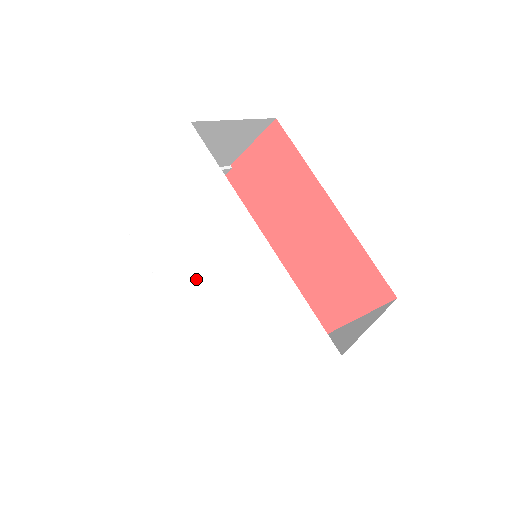
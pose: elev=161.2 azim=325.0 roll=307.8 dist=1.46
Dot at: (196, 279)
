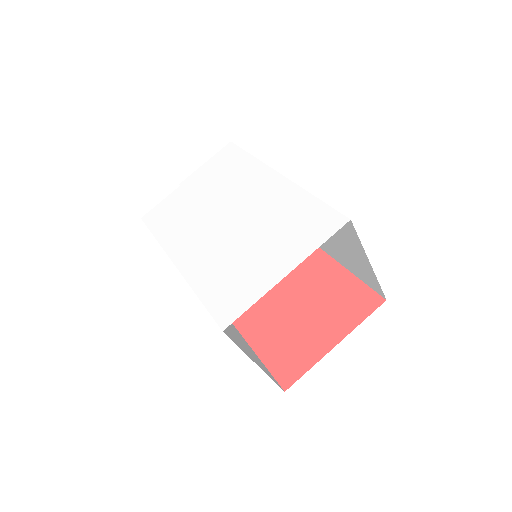
Dot at: (208, 229)
